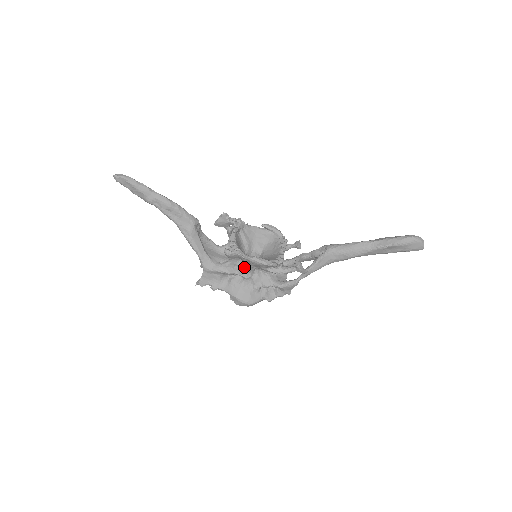
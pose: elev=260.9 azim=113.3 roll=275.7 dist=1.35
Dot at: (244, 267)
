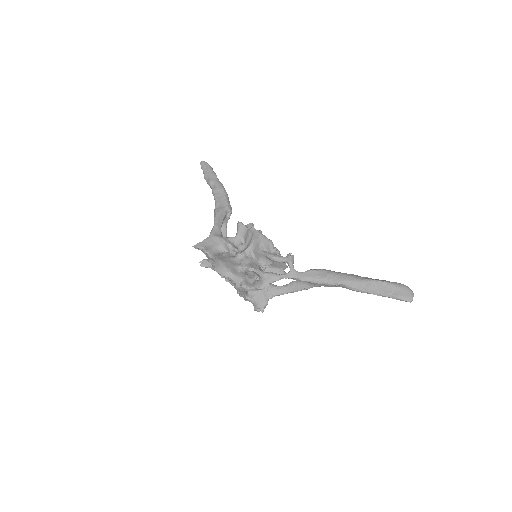
Dot at: (243, 249)
